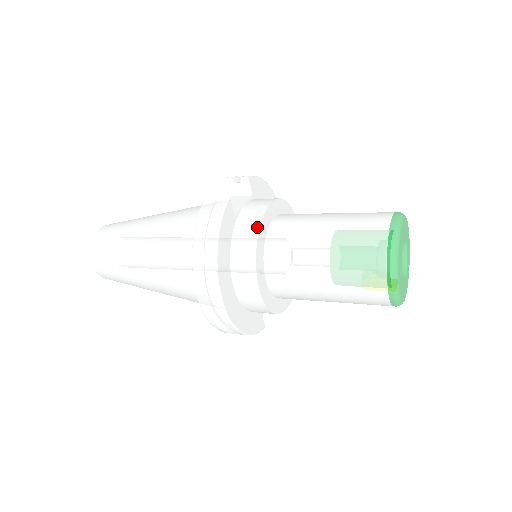
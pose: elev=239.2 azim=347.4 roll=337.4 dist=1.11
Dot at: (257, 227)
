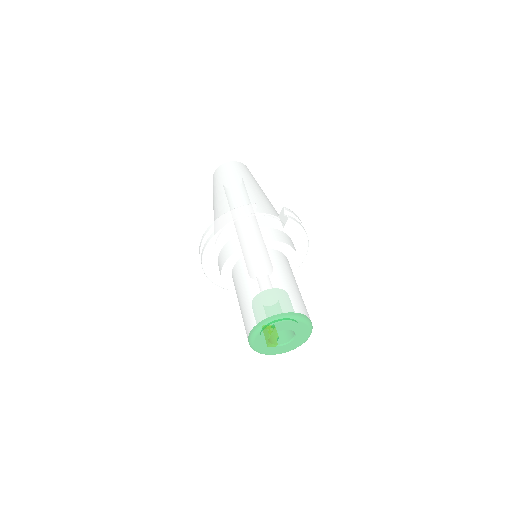
Dot at: (252, 242)
